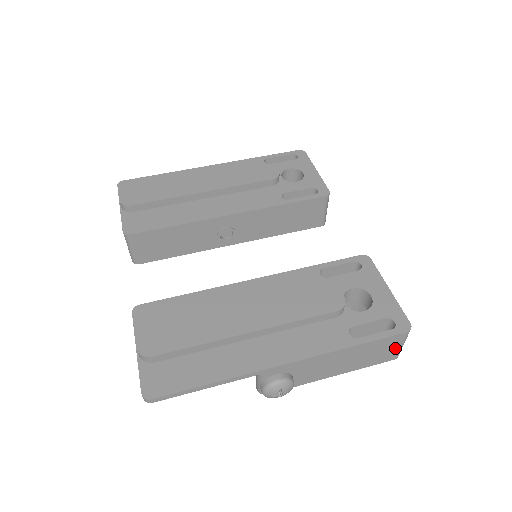
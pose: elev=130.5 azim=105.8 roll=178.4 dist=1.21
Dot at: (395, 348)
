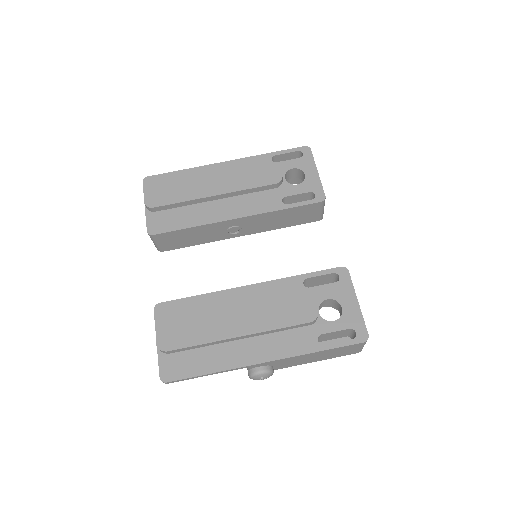
Dot at: (356, 349)
